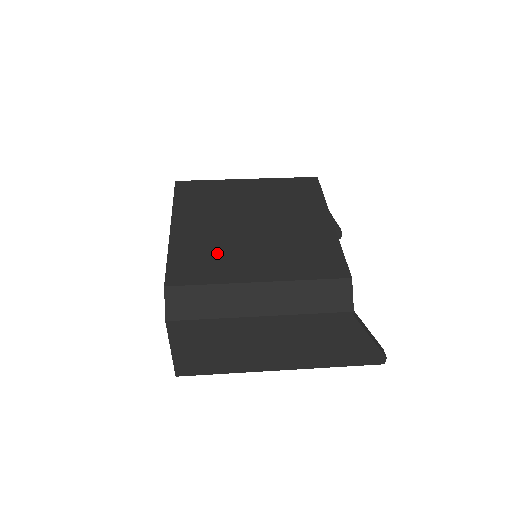
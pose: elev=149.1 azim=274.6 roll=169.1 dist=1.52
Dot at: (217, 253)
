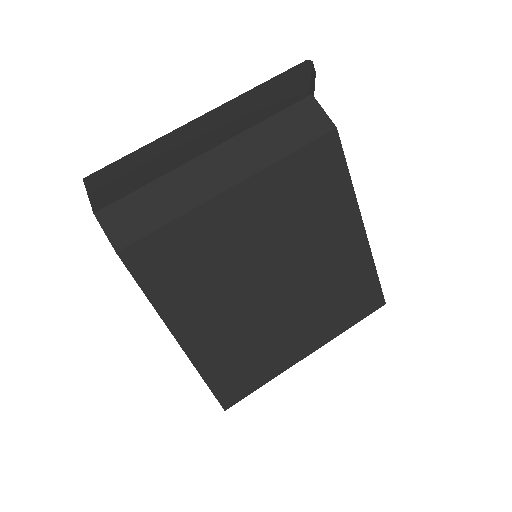
Dot at: (255, 348)
